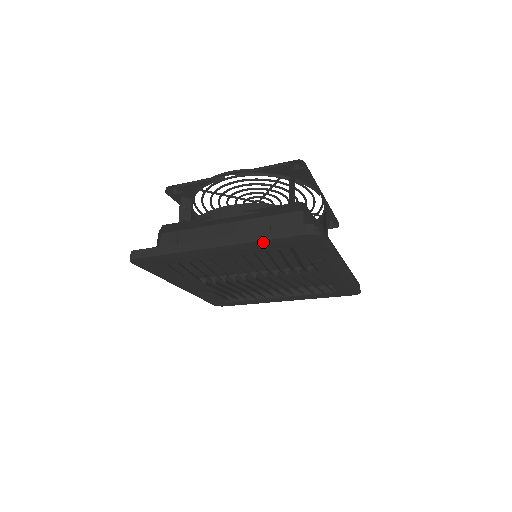
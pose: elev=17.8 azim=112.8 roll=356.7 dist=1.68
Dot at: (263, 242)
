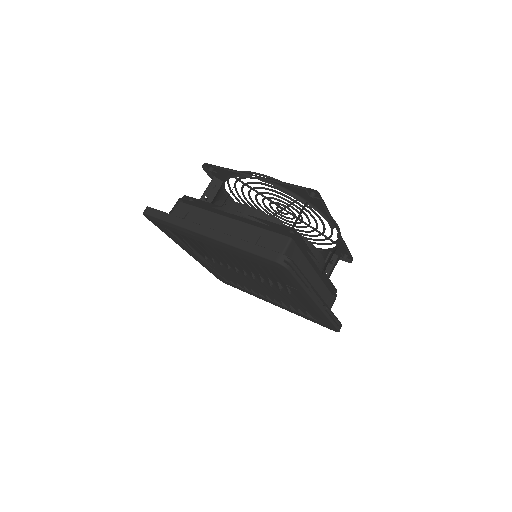
Dot at: (241, 250)
